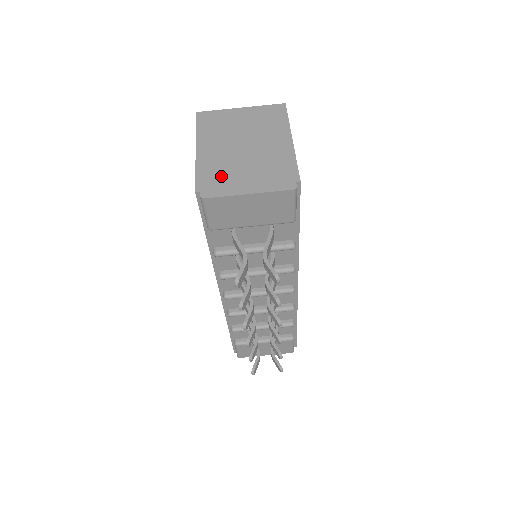
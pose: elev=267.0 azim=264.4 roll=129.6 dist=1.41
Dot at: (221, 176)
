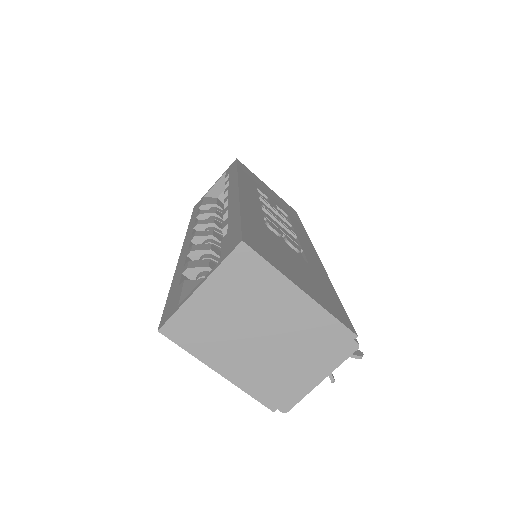
Dot at: (278, 383)
